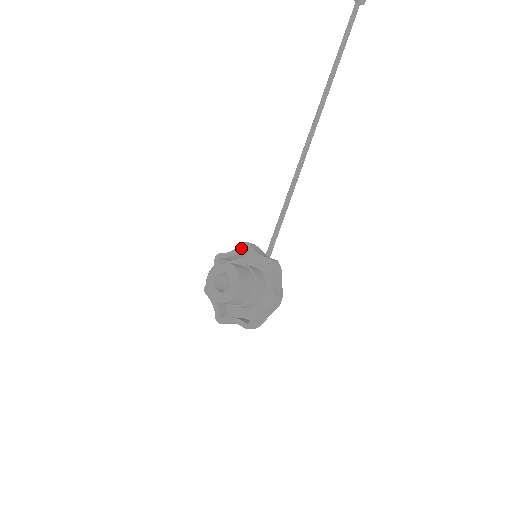
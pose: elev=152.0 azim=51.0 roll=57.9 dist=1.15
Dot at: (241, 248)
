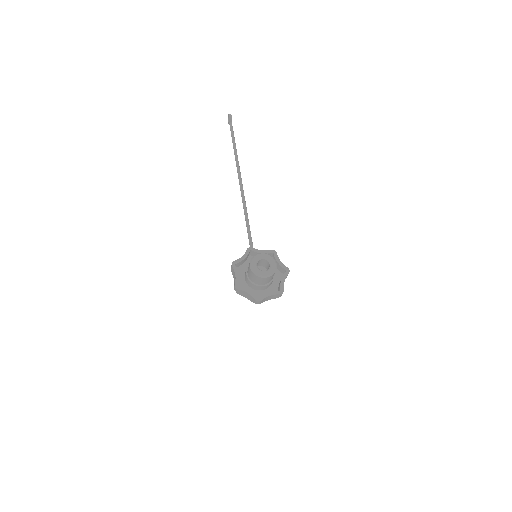
Dot at: (248, 252)
